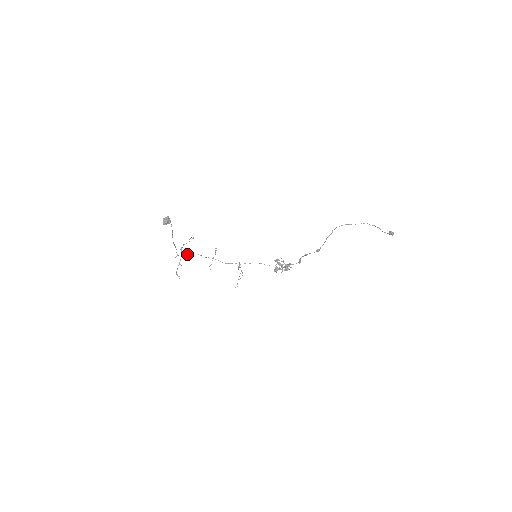
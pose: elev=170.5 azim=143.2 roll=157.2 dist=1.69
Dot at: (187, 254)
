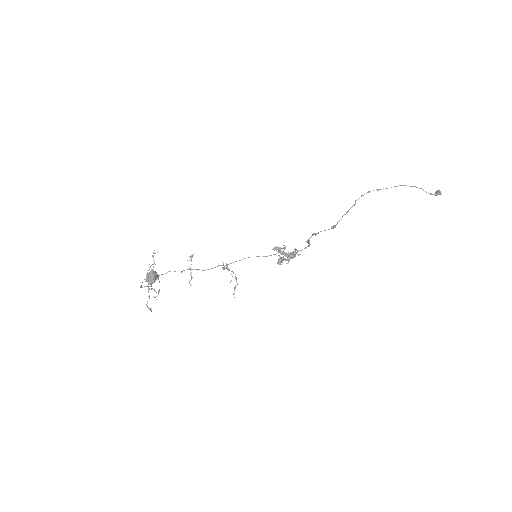
Dot at: occluded
